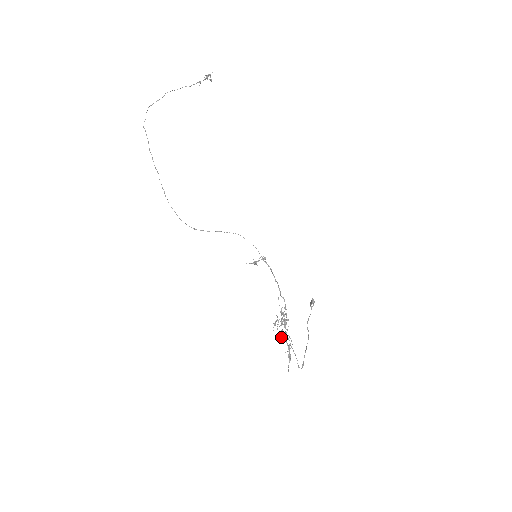
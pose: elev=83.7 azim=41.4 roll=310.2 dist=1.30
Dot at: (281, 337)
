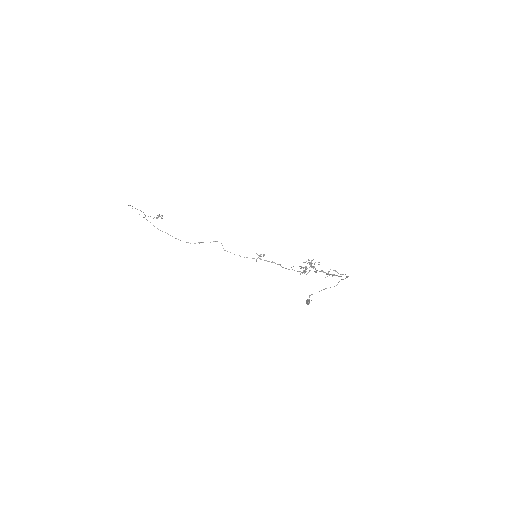
Dot at: occluded
